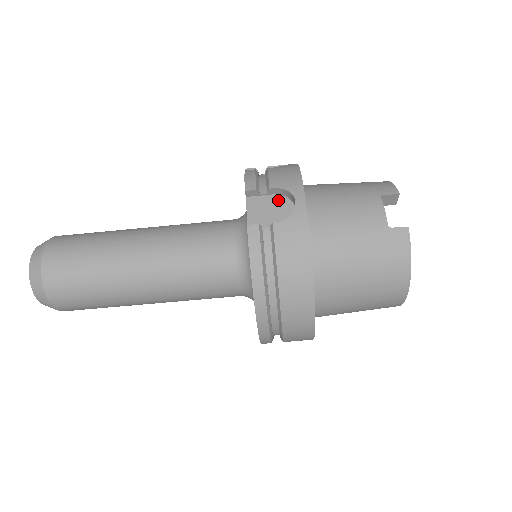
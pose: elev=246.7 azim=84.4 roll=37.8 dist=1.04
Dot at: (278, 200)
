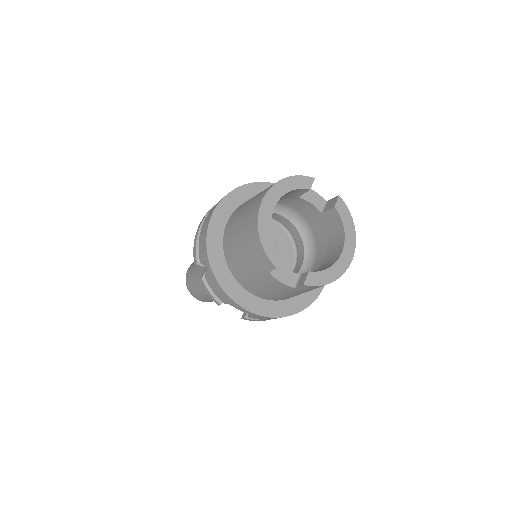
Dot at: occluded
